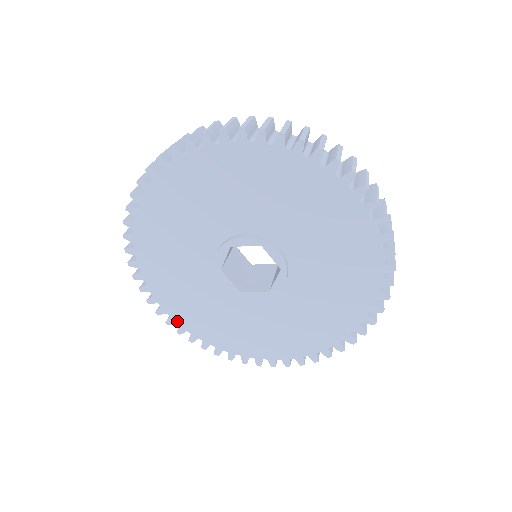
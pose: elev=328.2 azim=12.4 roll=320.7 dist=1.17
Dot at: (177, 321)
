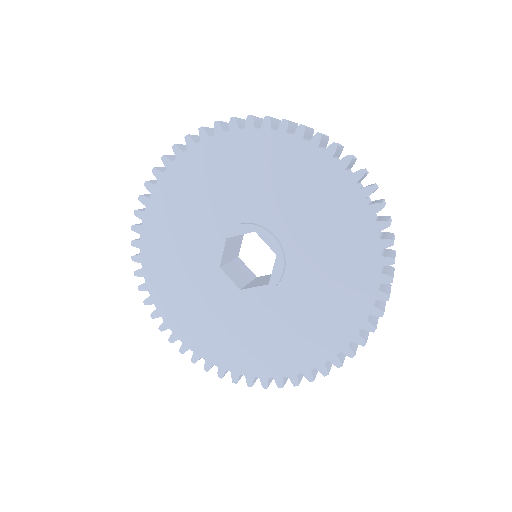
Dot at: (142, 234)
